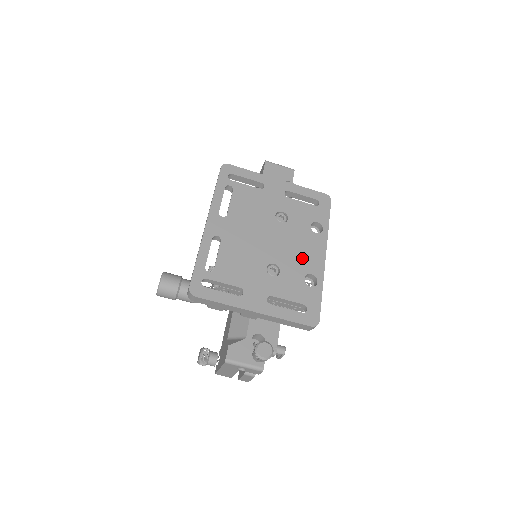
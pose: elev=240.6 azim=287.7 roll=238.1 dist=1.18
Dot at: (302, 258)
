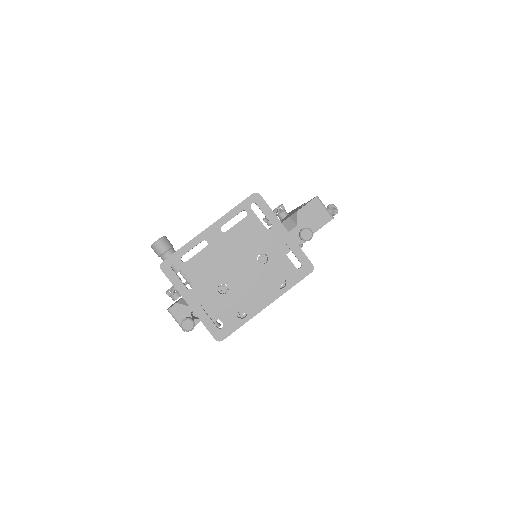
Dot at: (250, 295)
